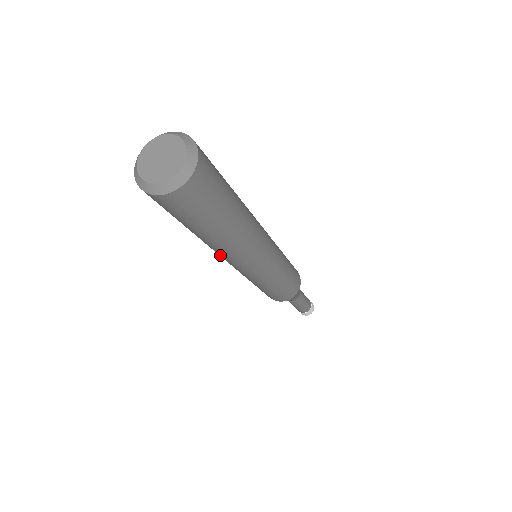
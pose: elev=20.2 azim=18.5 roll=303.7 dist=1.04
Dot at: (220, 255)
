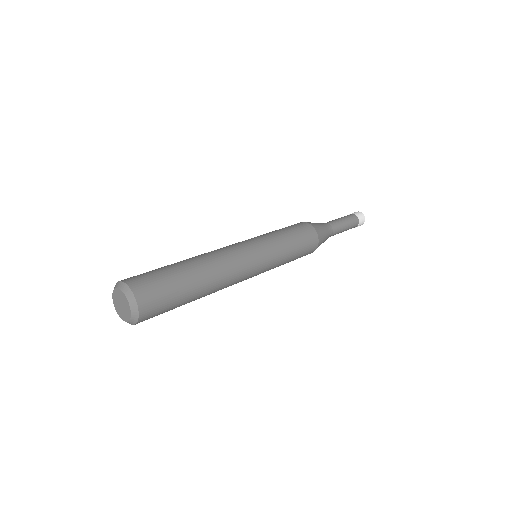
Dot at: occluded
